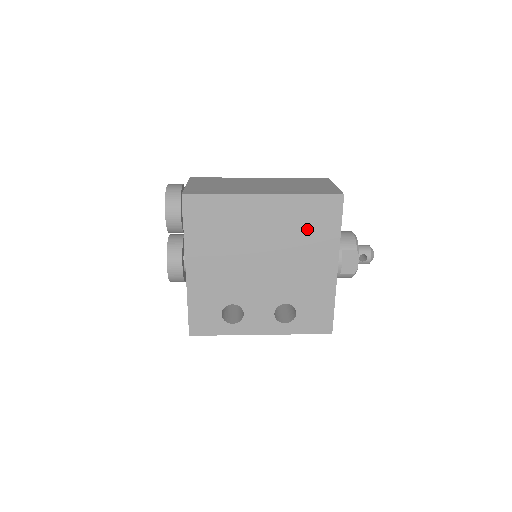
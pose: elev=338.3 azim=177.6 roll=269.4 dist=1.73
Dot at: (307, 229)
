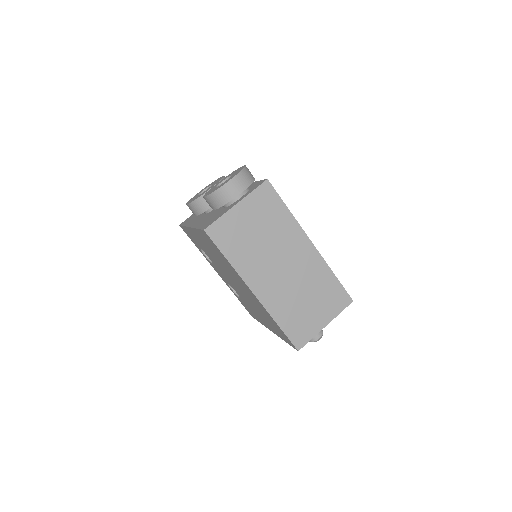
Dot at: (267, 318)
